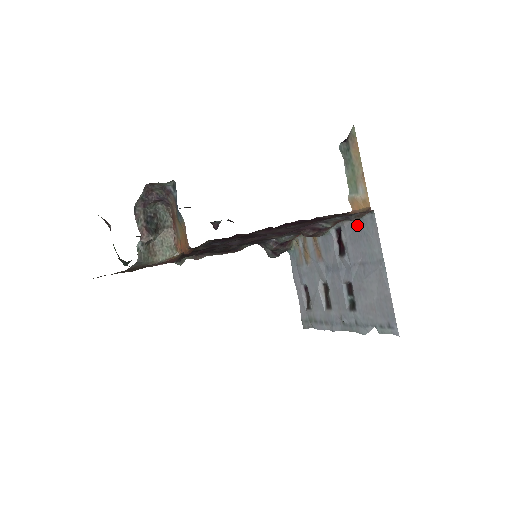
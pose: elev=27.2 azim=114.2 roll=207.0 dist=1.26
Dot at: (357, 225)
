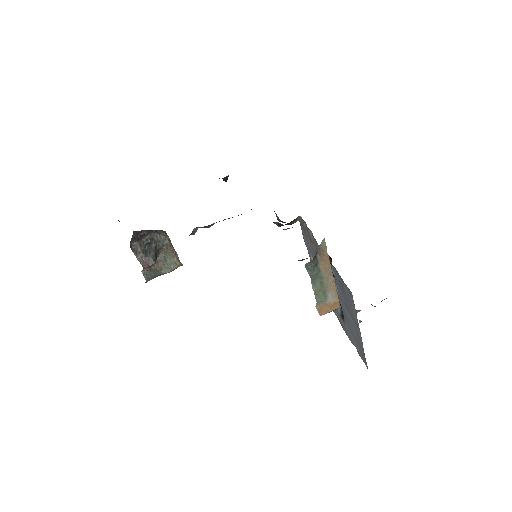
Dot at: (341, 280)
